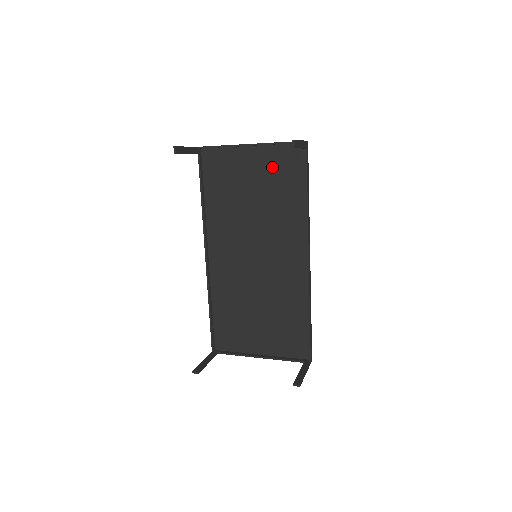
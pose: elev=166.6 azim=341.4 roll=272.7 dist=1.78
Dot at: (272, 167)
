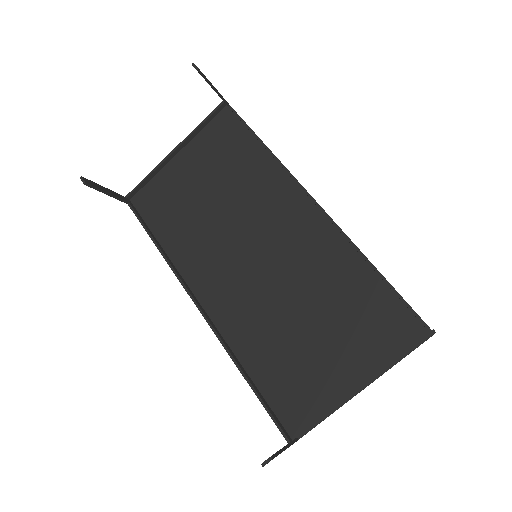
Dot at: (210, 153)
